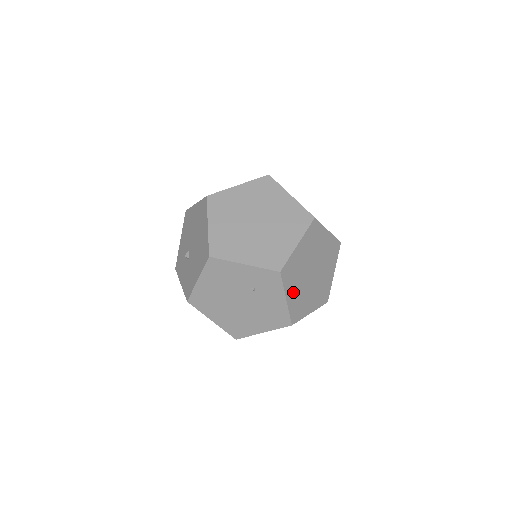
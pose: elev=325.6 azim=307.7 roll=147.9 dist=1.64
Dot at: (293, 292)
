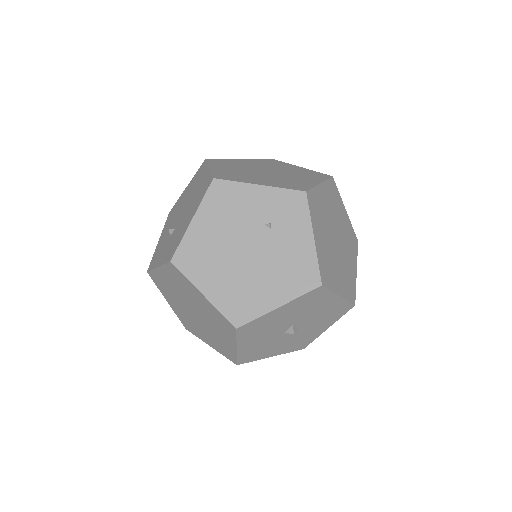
Dot at: (320, 238)
